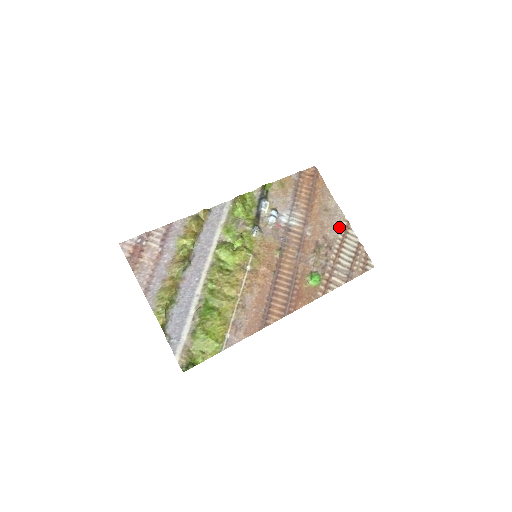
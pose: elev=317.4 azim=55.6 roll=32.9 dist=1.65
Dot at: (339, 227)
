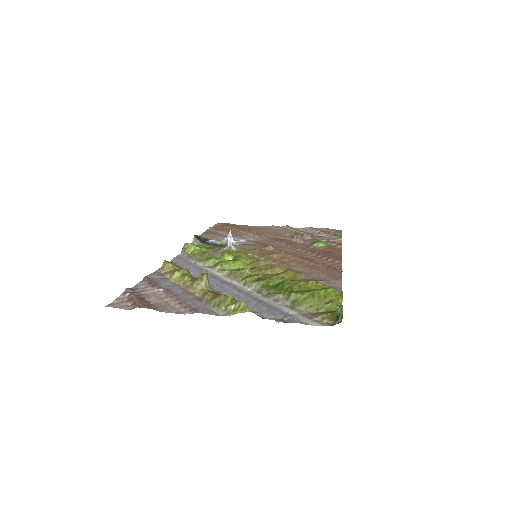
Dot at: (285, 229)
